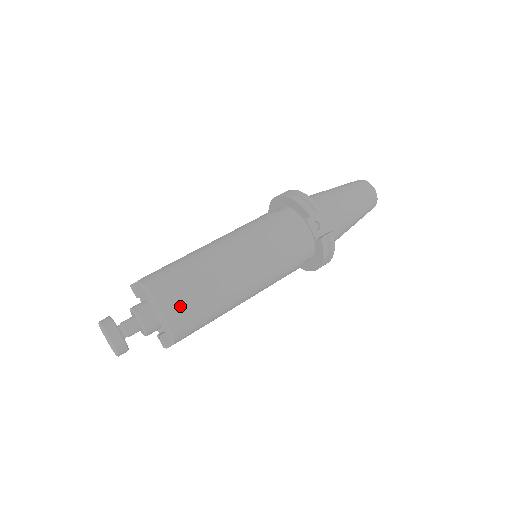
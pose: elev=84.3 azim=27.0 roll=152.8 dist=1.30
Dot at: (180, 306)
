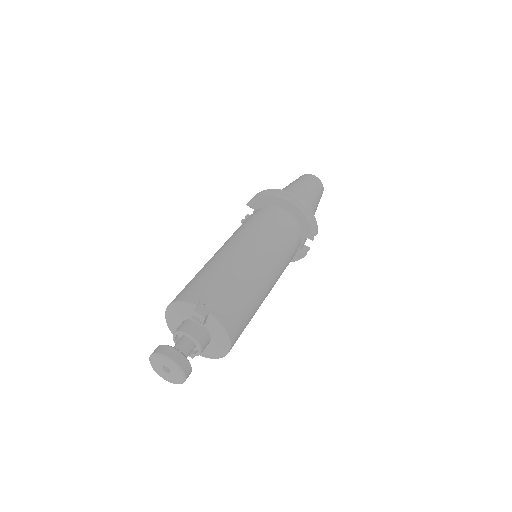
Dot at: occluded
